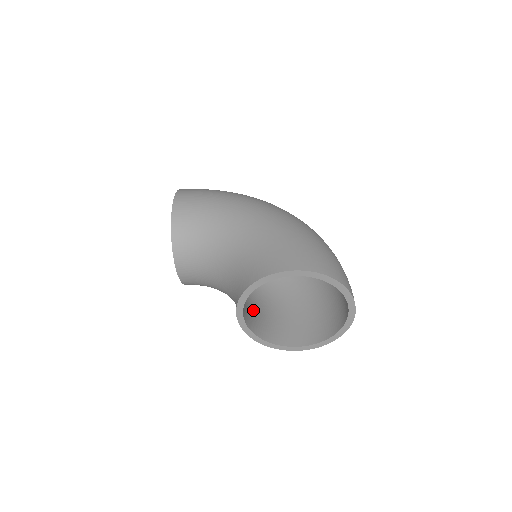
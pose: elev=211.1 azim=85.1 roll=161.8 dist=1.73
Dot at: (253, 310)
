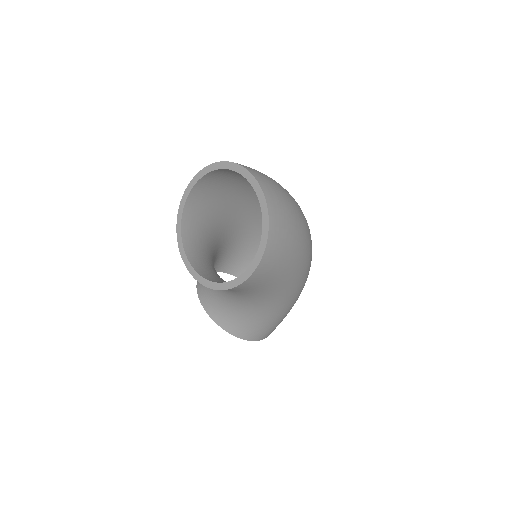
Dot at: occluded
